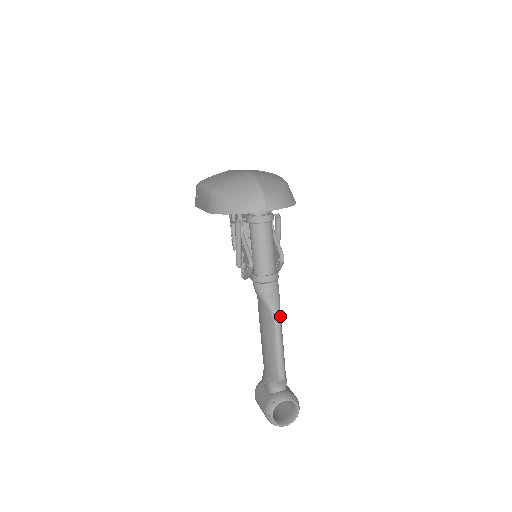
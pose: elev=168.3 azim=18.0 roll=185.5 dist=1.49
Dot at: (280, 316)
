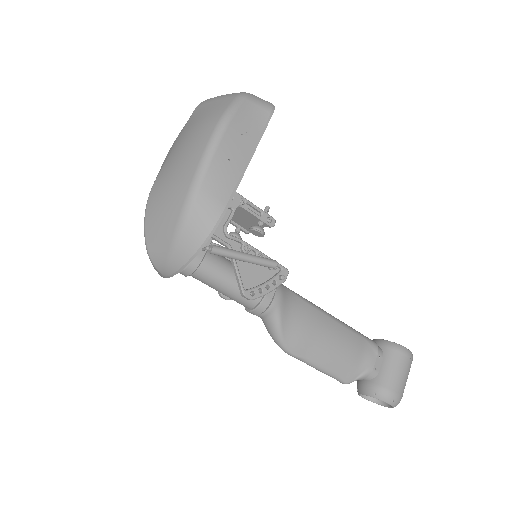
Dot at: (289, 347)
